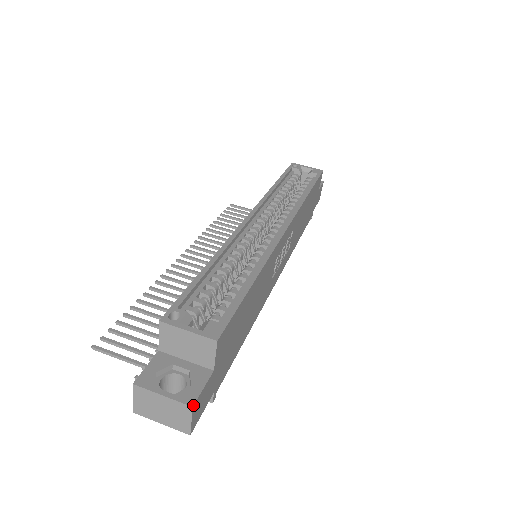
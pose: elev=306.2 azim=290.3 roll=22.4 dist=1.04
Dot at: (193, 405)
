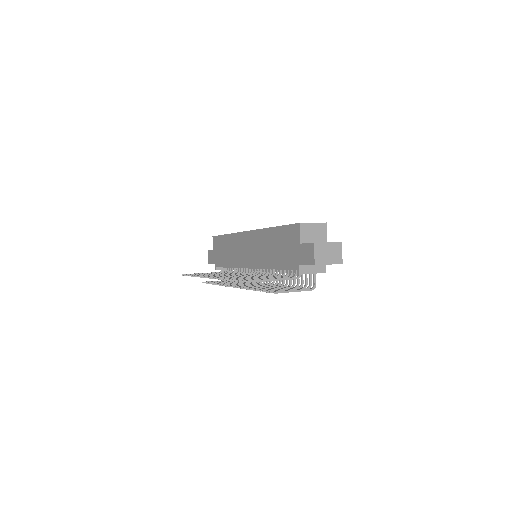
Dot at: (341, 242)
